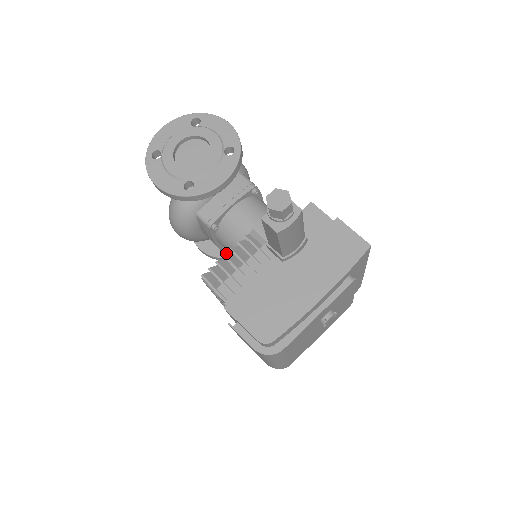
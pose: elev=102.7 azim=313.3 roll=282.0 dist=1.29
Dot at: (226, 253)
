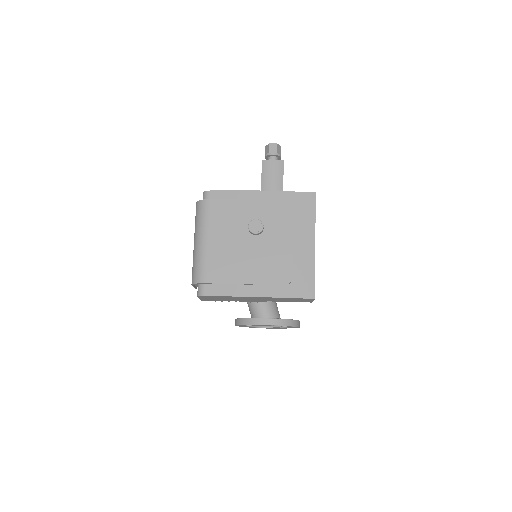
Dot at: occluded
